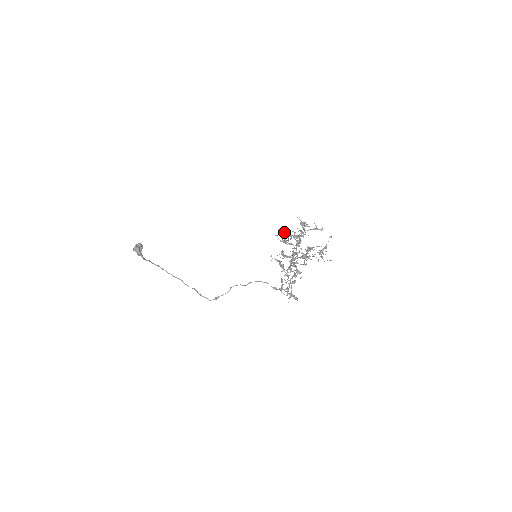
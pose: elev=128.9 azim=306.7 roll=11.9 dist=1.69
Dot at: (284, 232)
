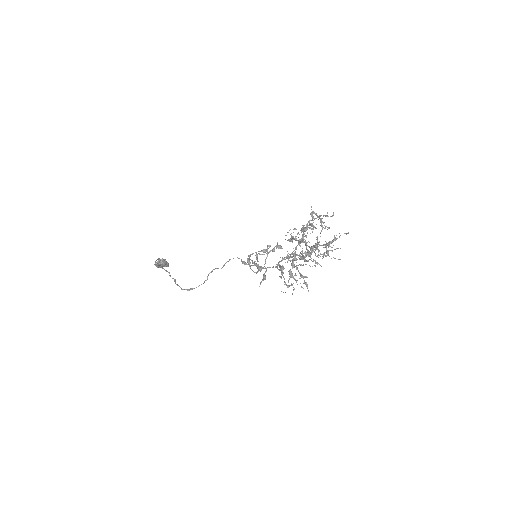
Dot at: (294, 229)
